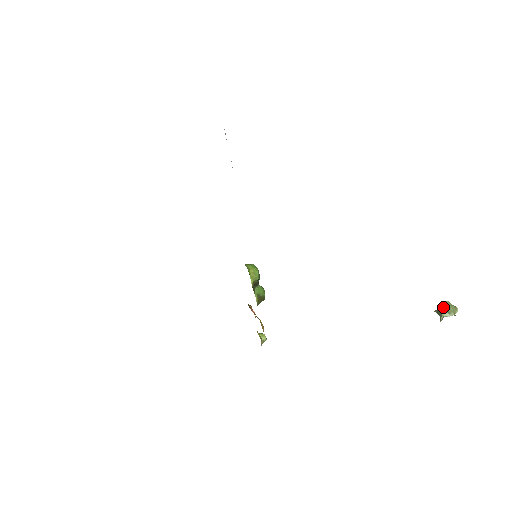
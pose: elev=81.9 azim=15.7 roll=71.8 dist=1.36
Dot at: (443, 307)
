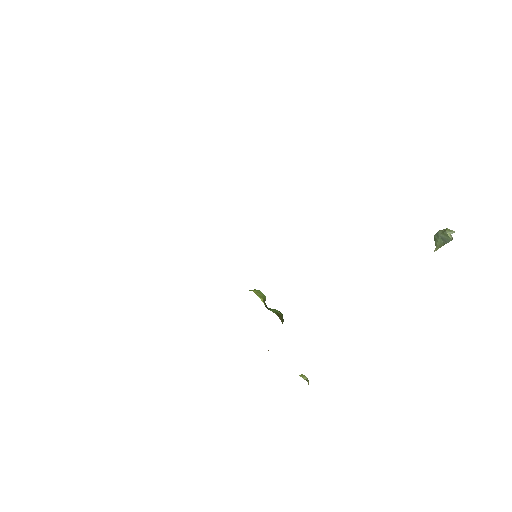
Dot at: (441, 233)
